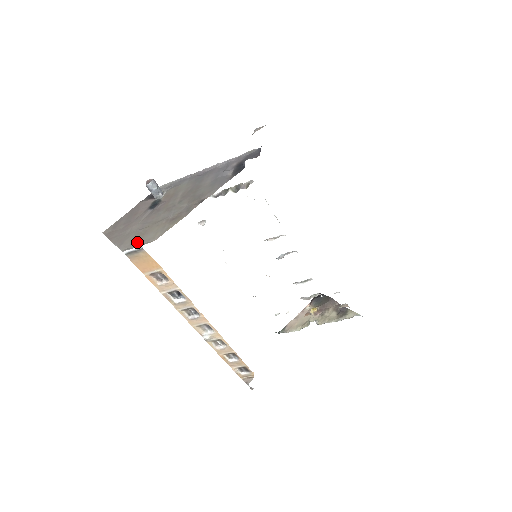
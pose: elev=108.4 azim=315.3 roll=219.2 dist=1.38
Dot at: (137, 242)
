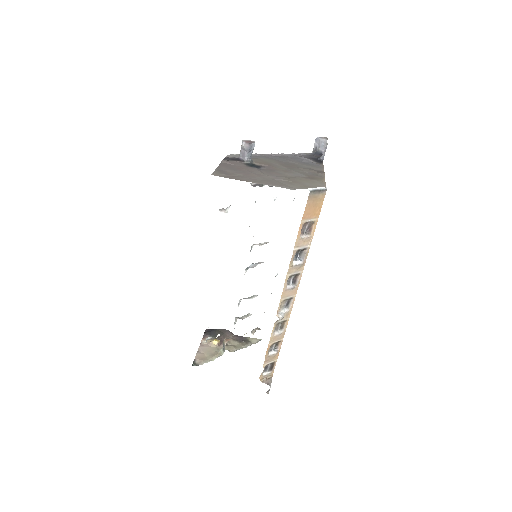
Dot at: (302, 186)
